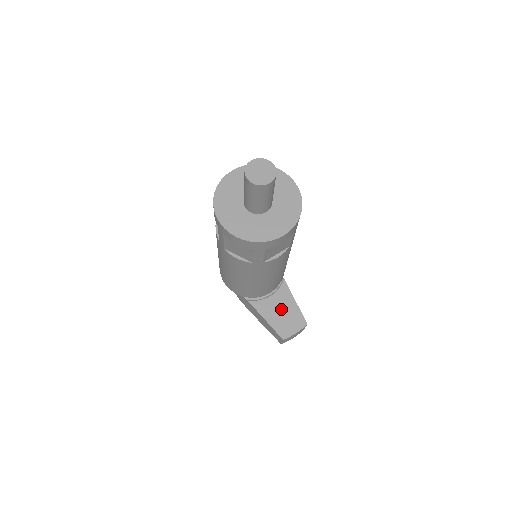
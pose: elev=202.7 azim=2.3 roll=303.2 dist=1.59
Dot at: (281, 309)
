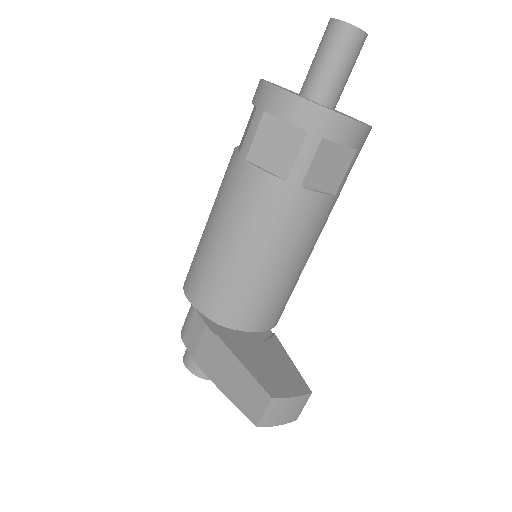
Dot at: (269, 361)
